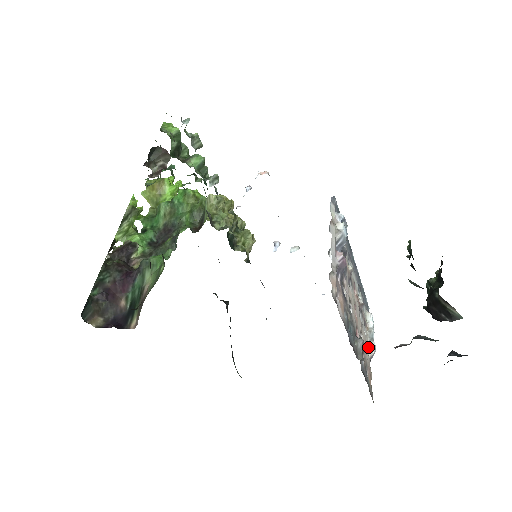
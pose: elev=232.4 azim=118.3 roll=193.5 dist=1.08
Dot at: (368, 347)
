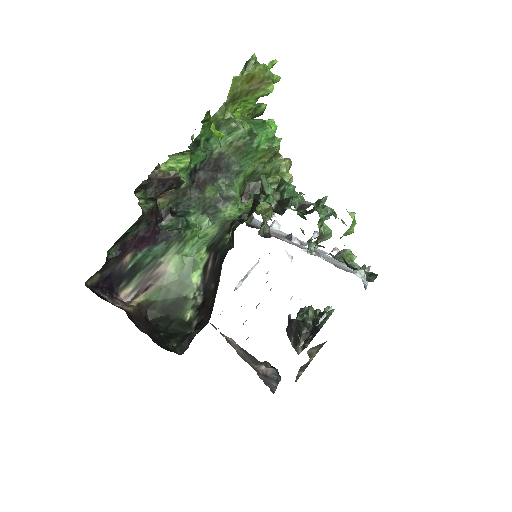
Dot at: (236, 285)
